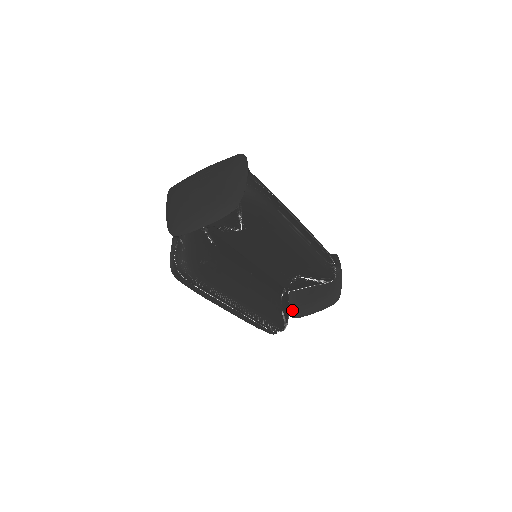
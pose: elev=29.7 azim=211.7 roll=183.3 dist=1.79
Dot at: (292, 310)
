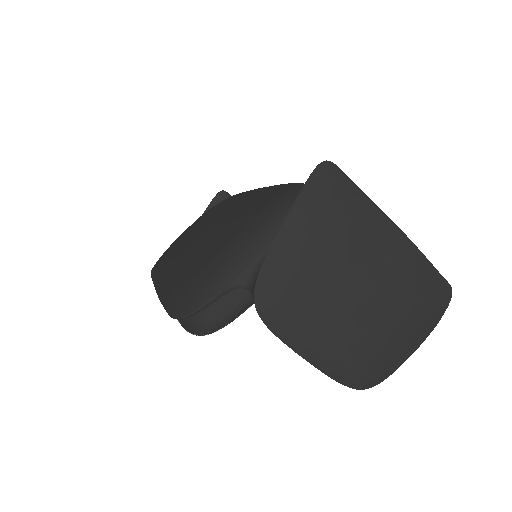
Dot at: occluded
